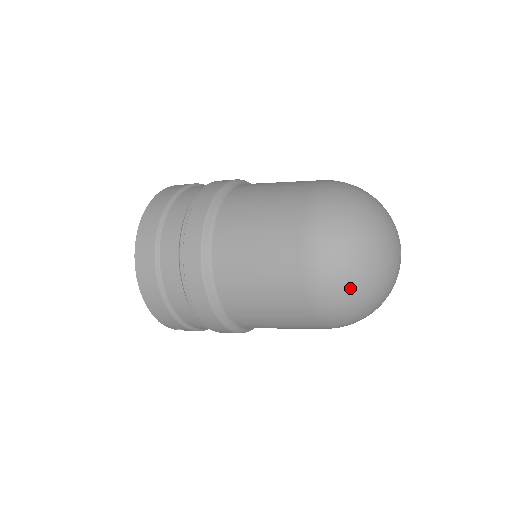
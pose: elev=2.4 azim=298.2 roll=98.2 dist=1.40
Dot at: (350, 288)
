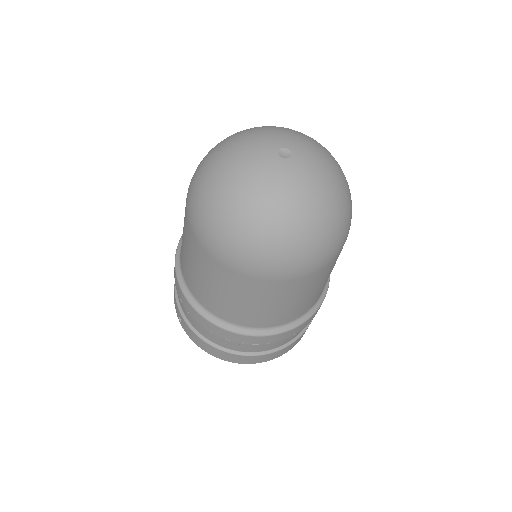
Dot at: (206, 160)
